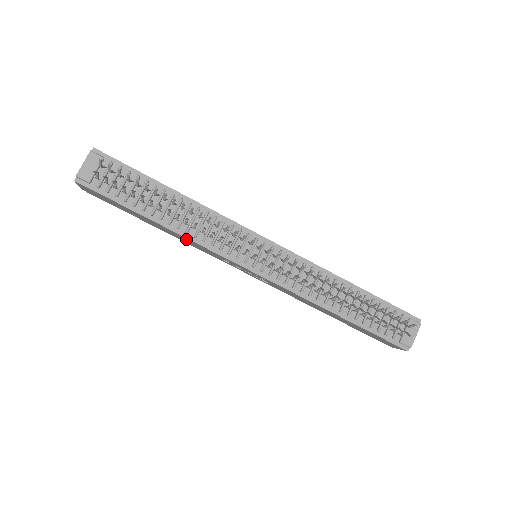
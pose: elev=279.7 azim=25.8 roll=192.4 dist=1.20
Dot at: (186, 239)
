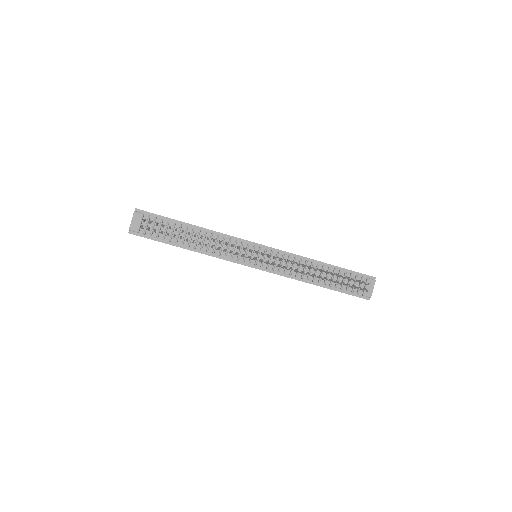
Dot at: occluded
